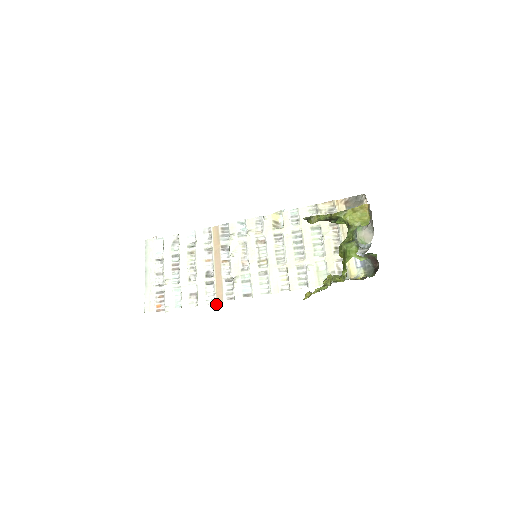
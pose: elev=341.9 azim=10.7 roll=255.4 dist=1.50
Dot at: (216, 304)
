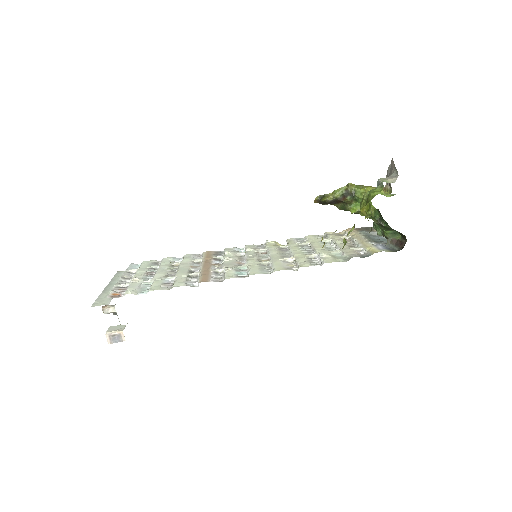
Dot at: (199, 281)
